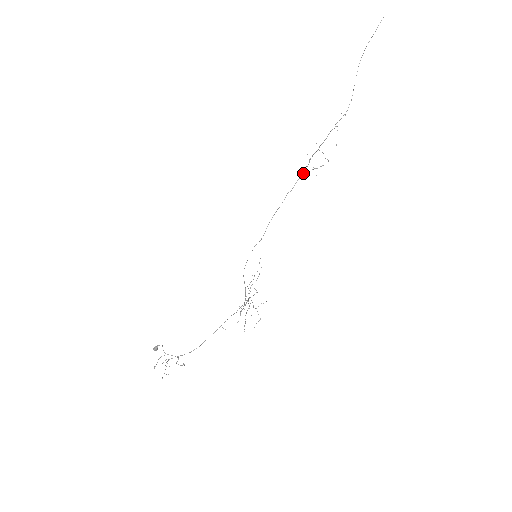
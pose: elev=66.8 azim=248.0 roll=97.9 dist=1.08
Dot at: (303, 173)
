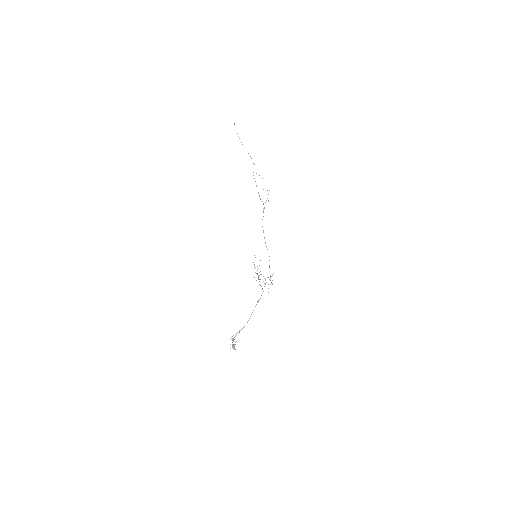
Dot at: (264, 208)
